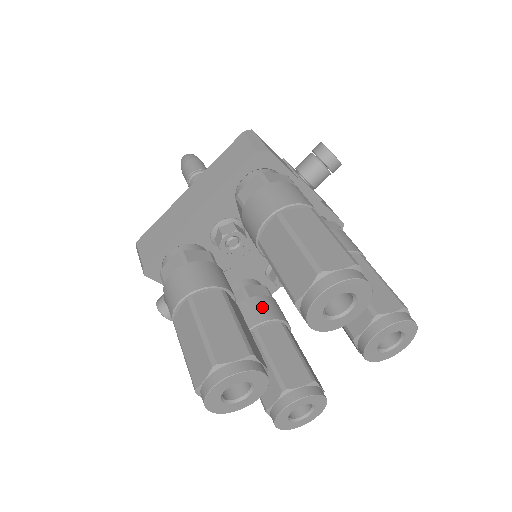
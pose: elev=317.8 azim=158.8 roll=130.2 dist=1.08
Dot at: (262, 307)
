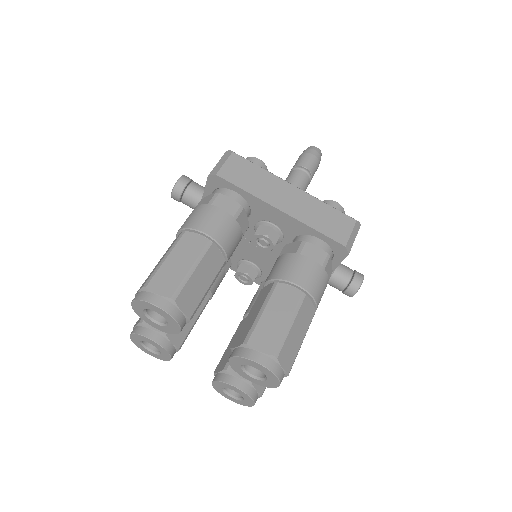
Dot at: occluded
